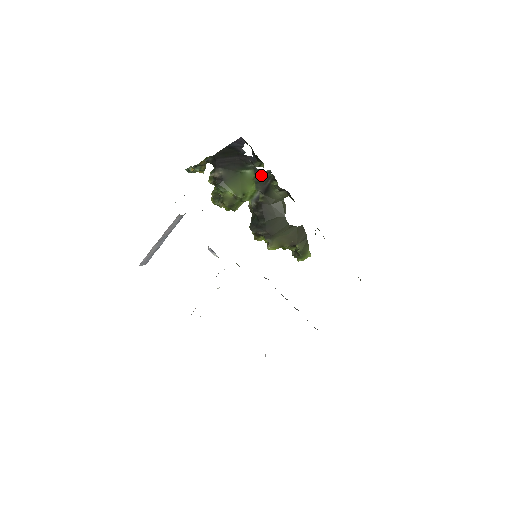
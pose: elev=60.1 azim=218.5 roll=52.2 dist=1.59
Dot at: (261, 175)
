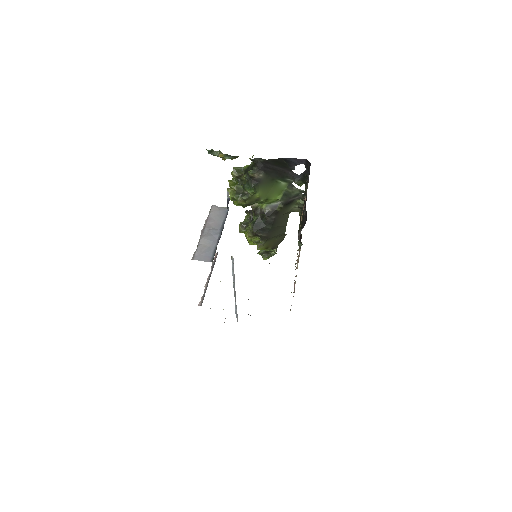
Dot at: (292, 190)
